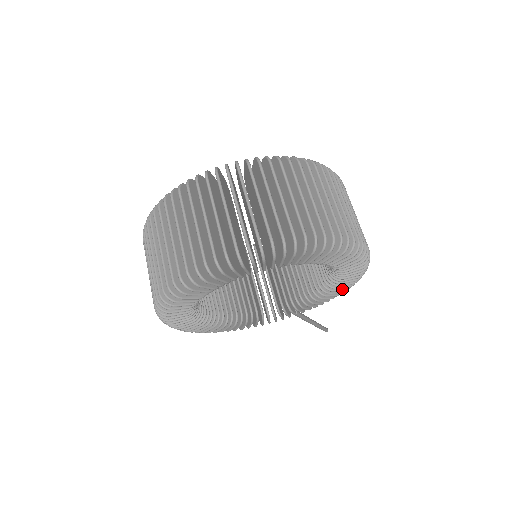
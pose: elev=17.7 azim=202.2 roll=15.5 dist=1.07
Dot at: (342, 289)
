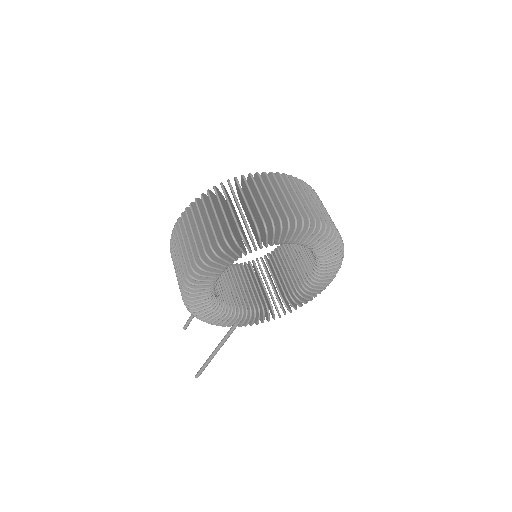
Dot at: (285, 312)
